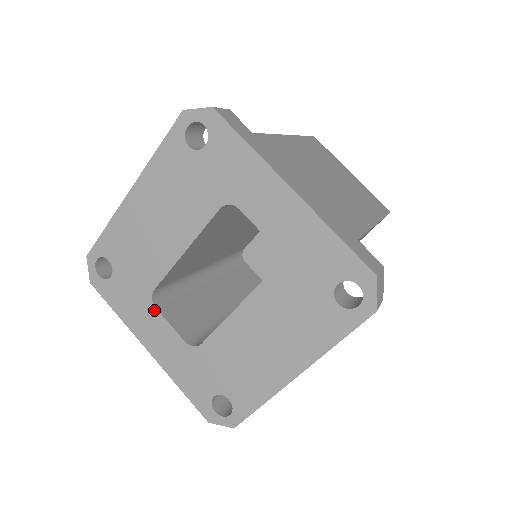
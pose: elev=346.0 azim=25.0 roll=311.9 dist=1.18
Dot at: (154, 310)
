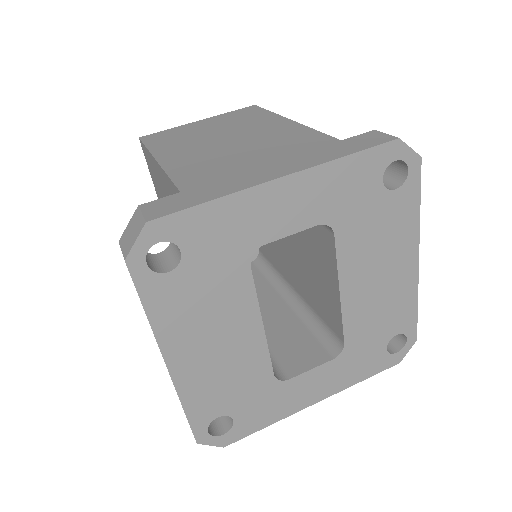
Dot at: (290, 382)
